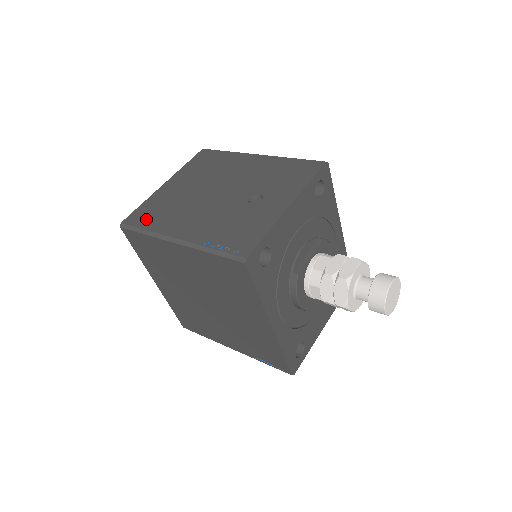
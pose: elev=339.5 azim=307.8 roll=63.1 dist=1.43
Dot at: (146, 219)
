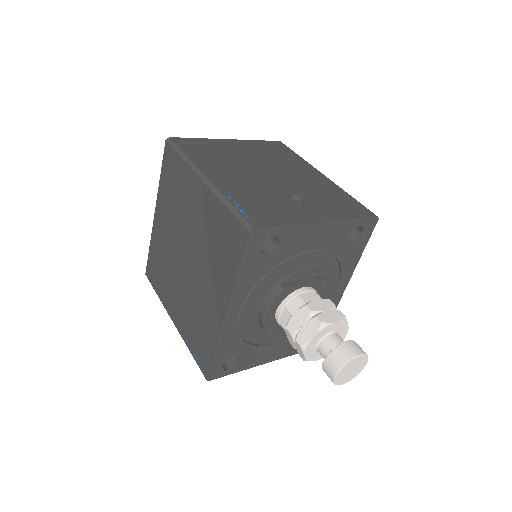
Dot at: (193, 149)
